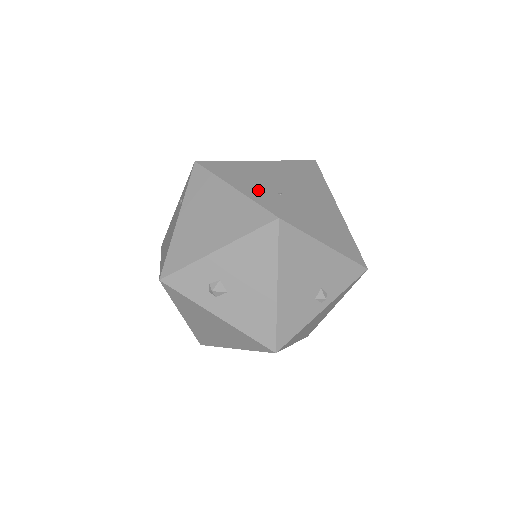
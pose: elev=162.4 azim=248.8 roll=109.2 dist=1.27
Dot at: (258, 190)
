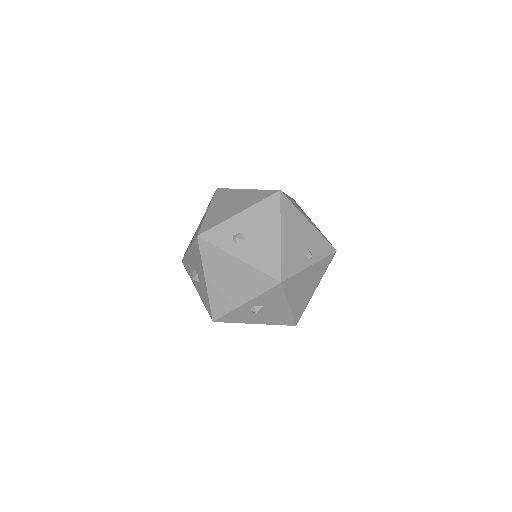
Dot at: occluded
